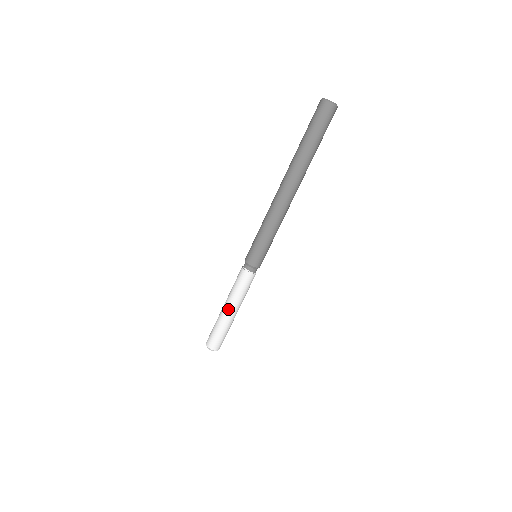
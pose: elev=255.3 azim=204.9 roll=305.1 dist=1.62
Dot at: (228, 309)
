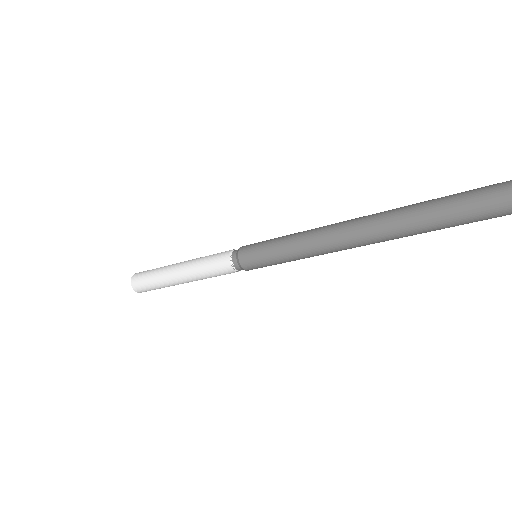
Dot at: (184, 282)
